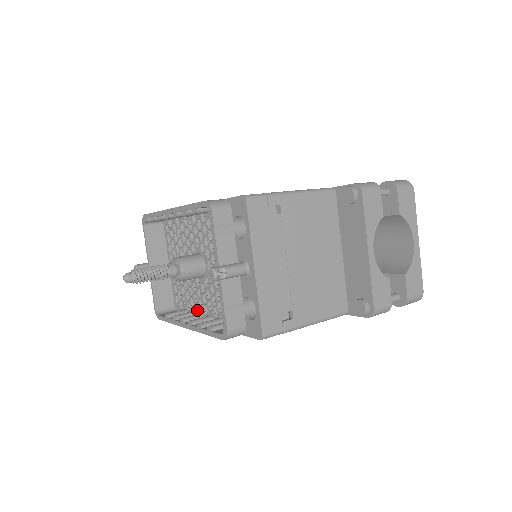
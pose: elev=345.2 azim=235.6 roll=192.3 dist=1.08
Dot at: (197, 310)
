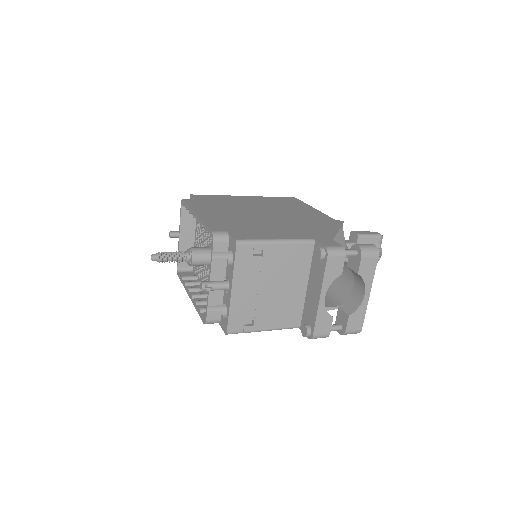
Dot at: occluded
